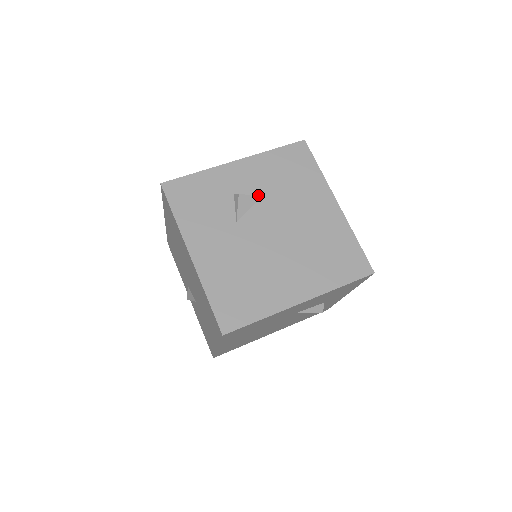
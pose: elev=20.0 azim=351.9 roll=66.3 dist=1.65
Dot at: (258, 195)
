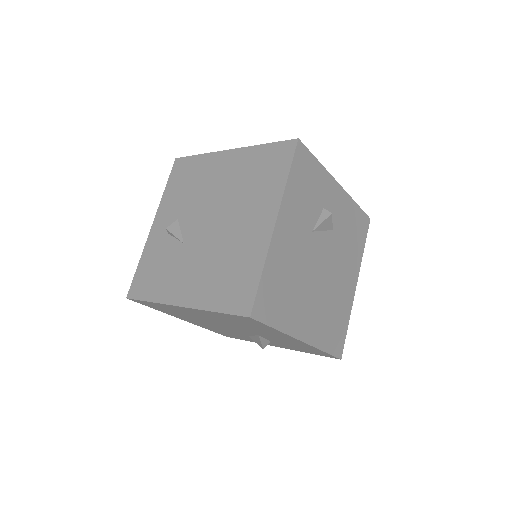
Dot at: (333, 226)
